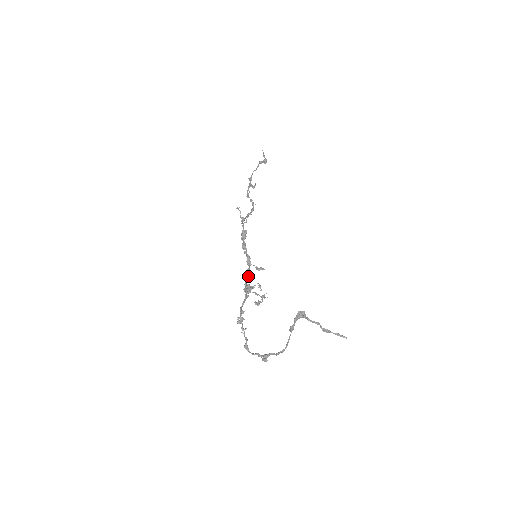
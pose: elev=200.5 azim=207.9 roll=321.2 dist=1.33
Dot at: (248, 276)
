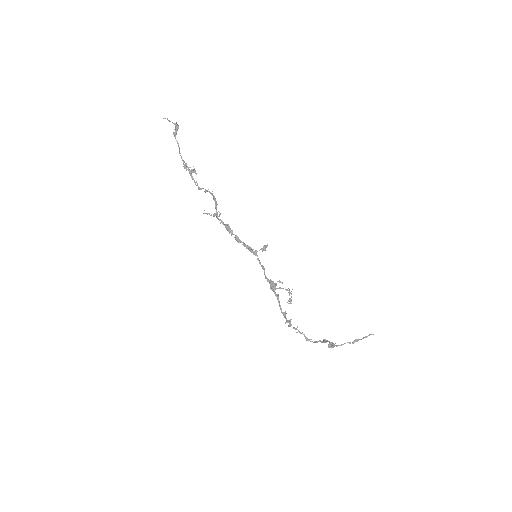
Dot at: (263, 269)
